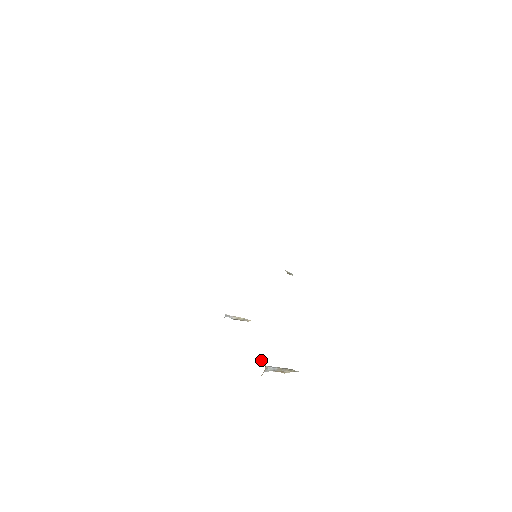
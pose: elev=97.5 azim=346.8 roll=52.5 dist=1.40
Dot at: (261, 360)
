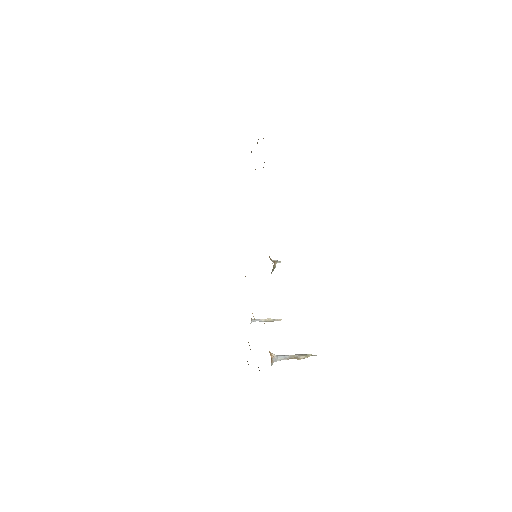
Dot at: (269, 351)
